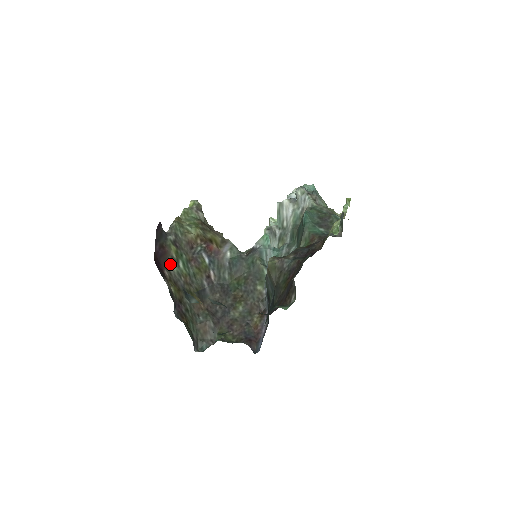
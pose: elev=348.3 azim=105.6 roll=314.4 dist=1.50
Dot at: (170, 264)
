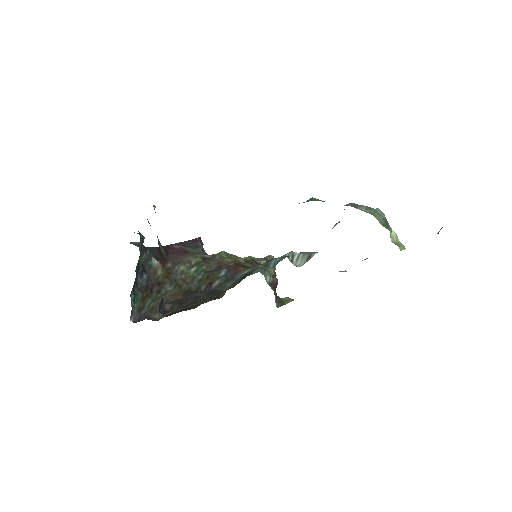
Dot at: (181, 264)
